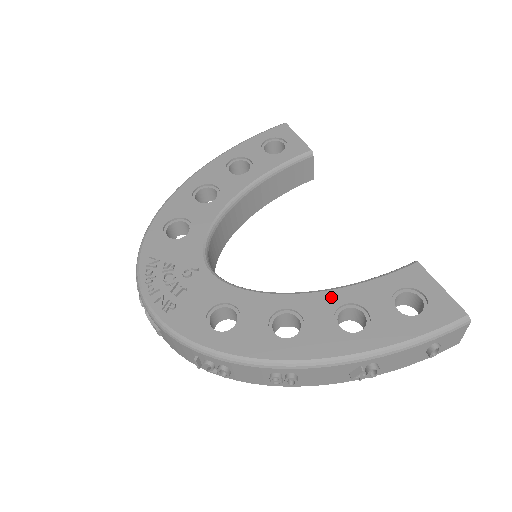
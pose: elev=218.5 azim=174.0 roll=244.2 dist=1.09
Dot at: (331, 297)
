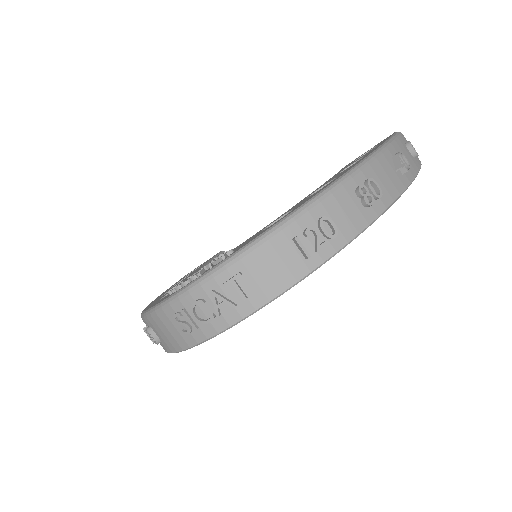
Dot at: (327, 181)
